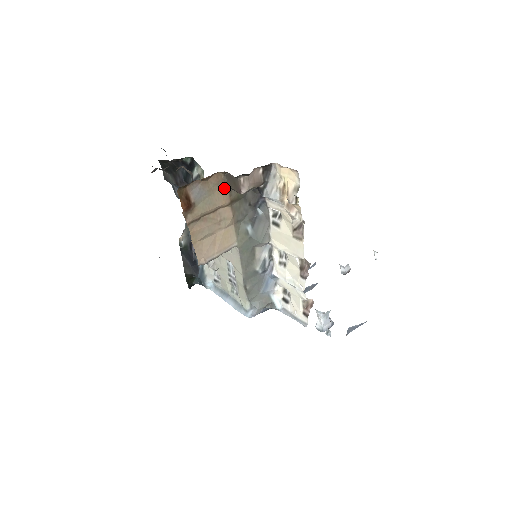
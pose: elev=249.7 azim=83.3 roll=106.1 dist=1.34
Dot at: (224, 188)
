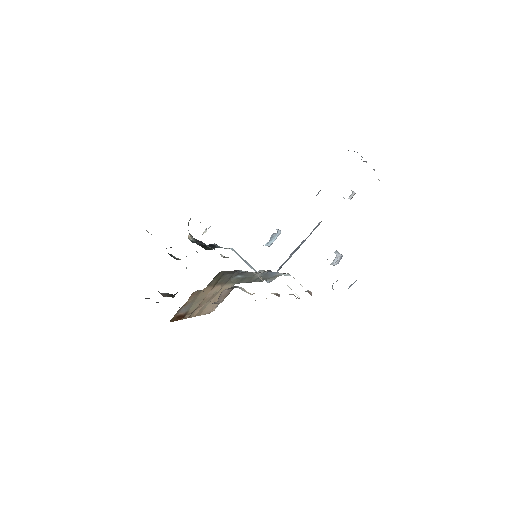
Dot at: (203, 289)
